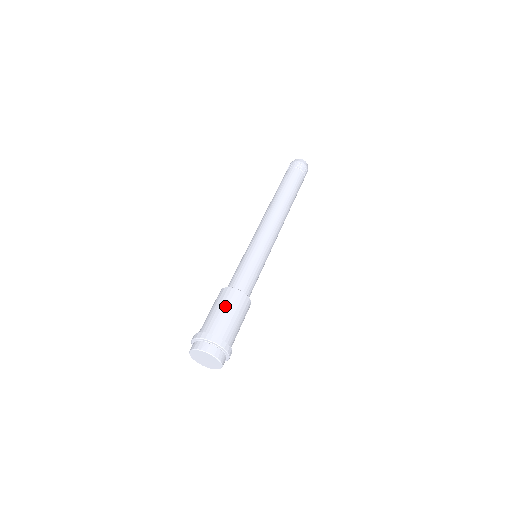
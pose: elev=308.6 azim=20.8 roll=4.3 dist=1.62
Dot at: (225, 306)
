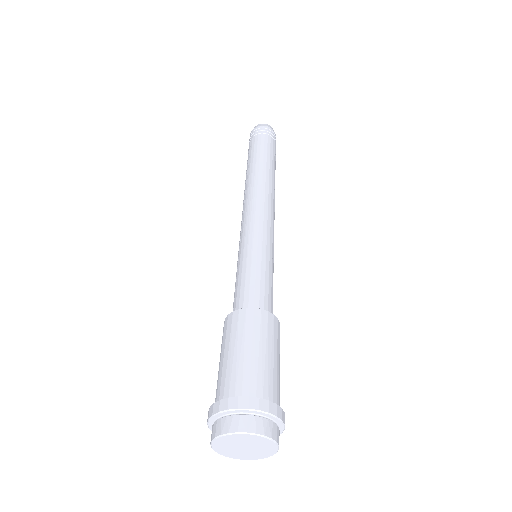
Dot at: (232, 343)
